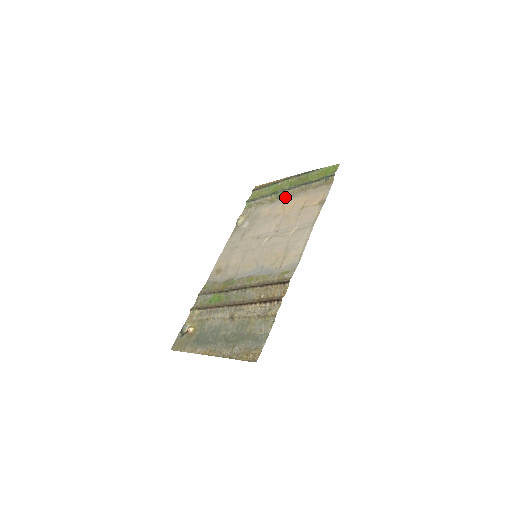
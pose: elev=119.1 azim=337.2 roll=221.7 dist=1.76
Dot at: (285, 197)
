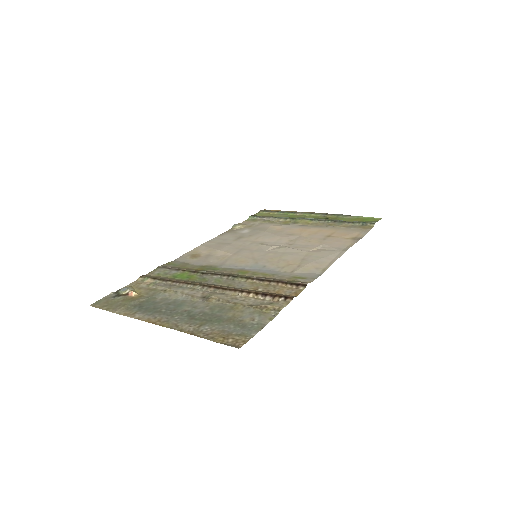
Dot at: (305, 224)
